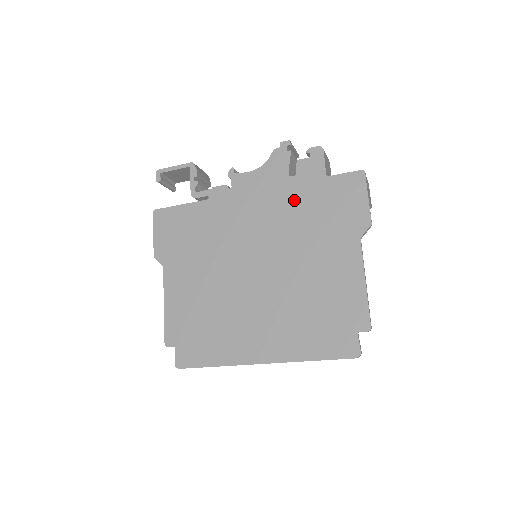
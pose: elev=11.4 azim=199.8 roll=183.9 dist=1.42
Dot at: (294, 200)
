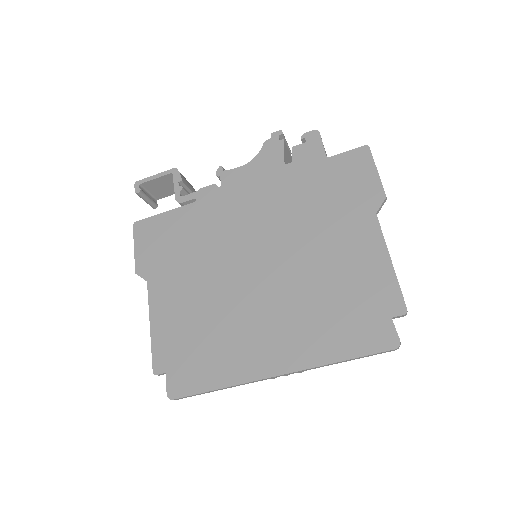
Dot at: (294, 187)
